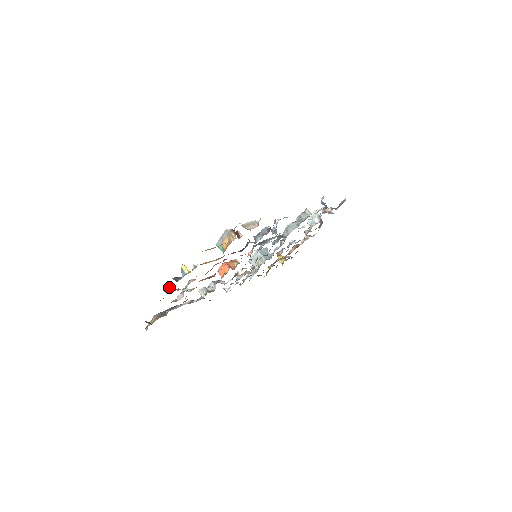
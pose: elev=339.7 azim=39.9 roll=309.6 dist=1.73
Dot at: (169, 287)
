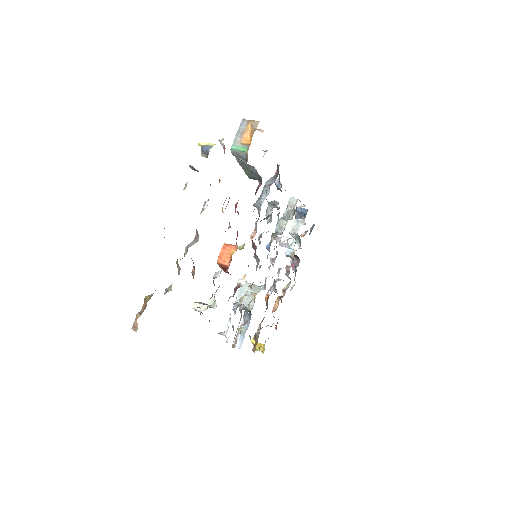
Dot at: occluded
